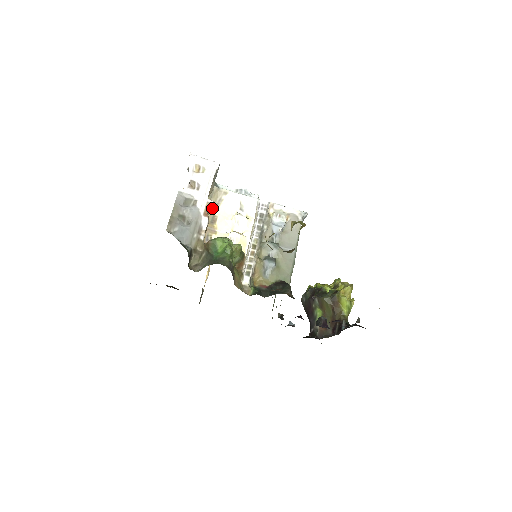
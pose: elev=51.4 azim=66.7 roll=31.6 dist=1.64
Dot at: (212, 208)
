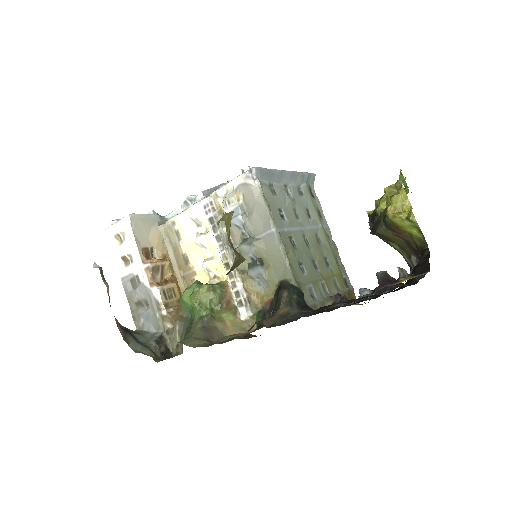
Dot at: (158, 266)
